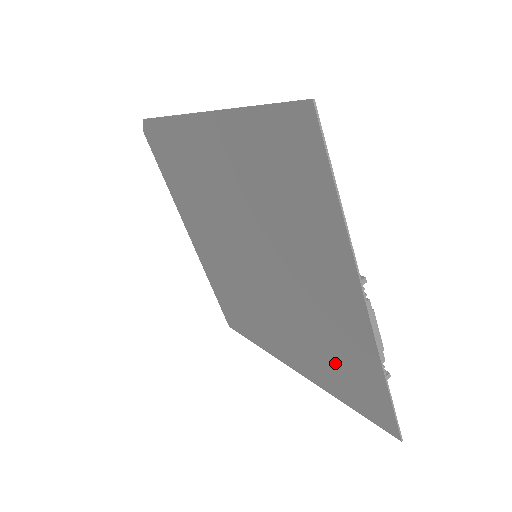
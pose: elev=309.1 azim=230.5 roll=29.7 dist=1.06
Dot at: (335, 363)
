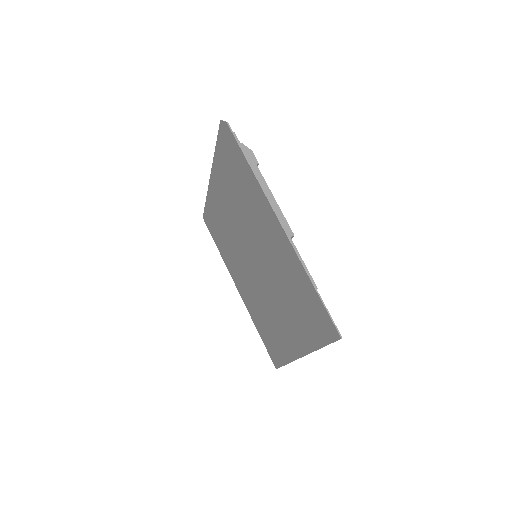
Dot at: (267, 328)
